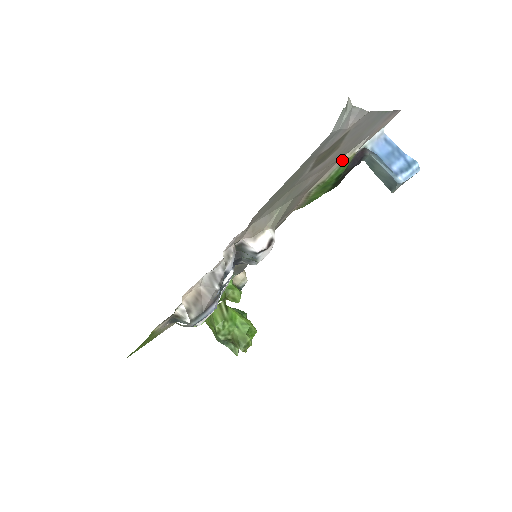
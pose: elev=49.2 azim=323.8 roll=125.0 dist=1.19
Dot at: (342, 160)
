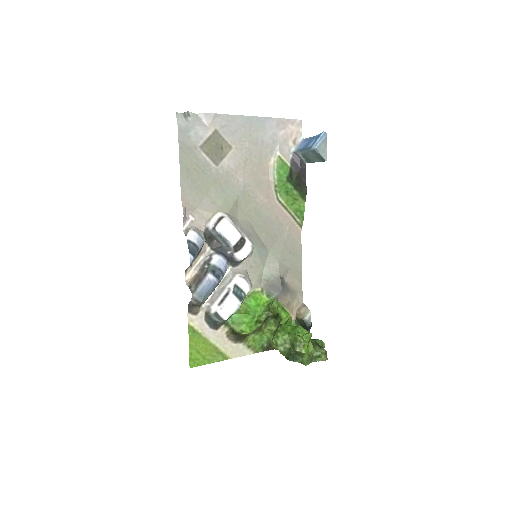
Dot at: (272, 164)
